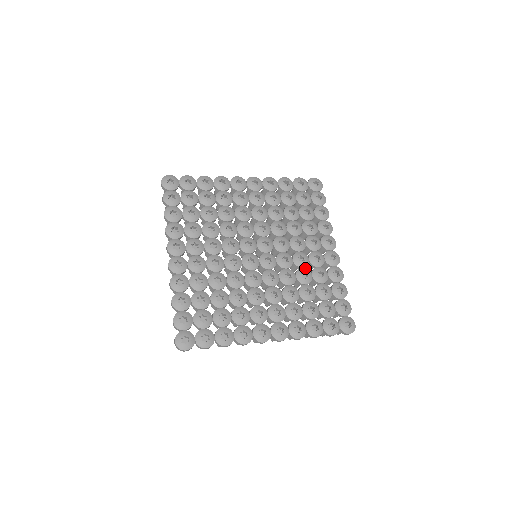
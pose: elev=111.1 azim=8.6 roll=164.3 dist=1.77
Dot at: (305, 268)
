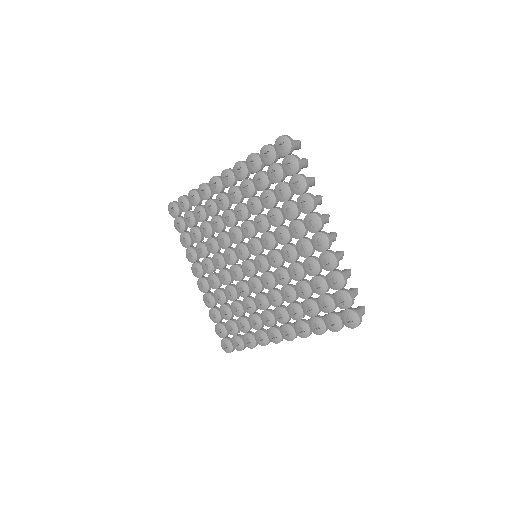
Dot at: (295, 263)
